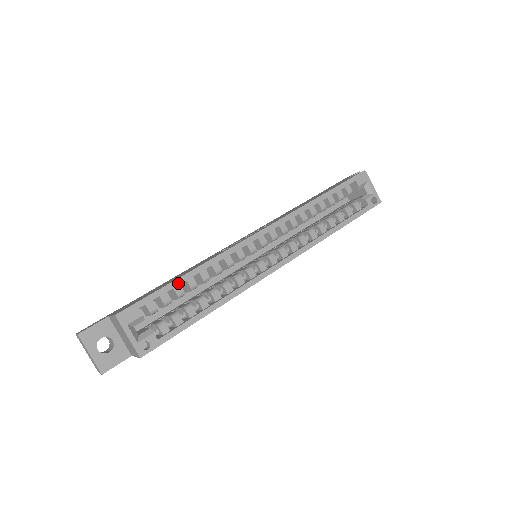
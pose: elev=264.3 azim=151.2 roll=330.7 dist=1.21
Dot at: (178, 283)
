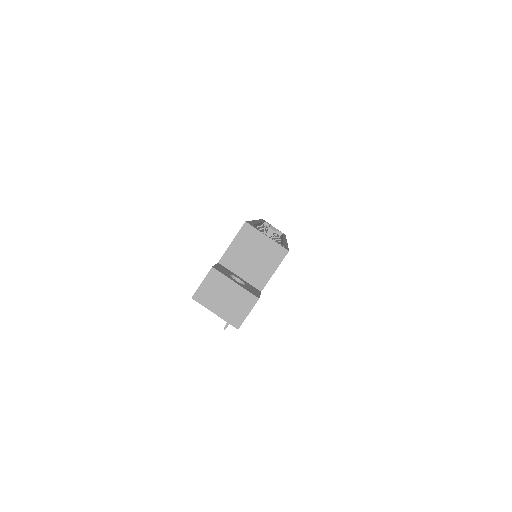
Dot at: (254, 223)
